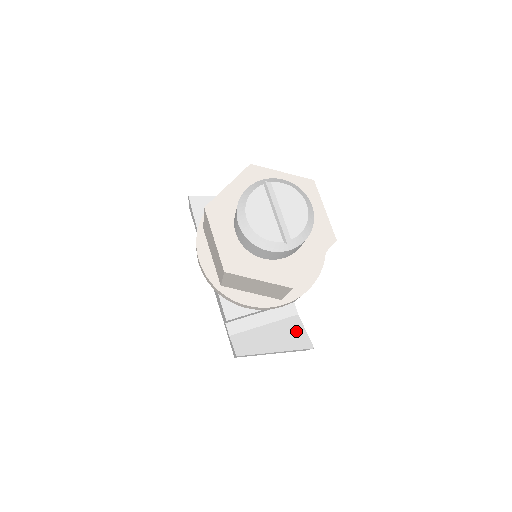
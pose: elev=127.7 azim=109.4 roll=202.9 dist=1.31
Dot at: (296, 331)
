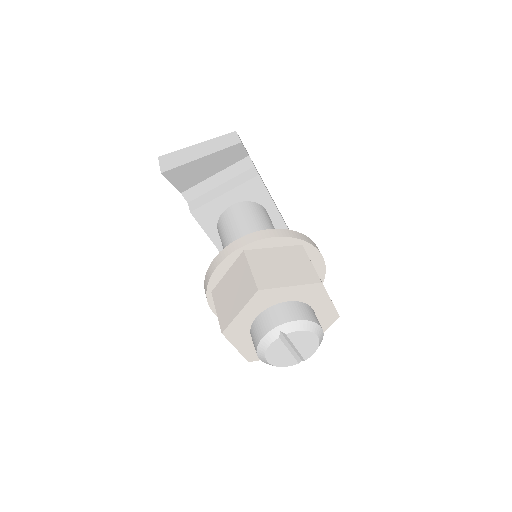
Dot at: occluded
